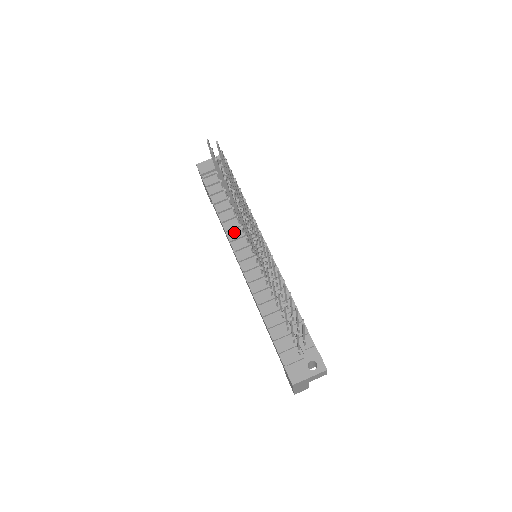
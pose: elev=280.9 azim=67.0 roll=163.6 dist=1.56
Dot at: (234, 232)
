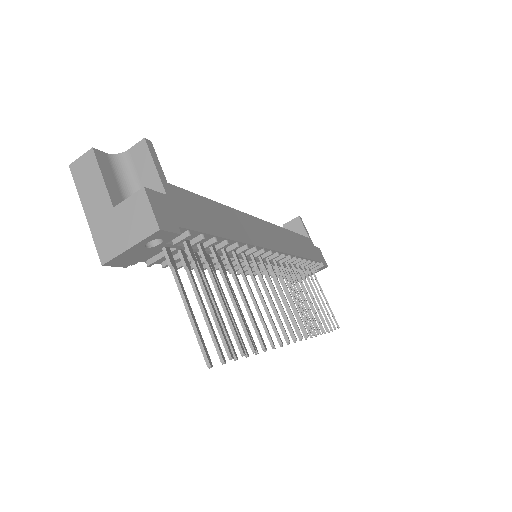
Dot at: occluded
